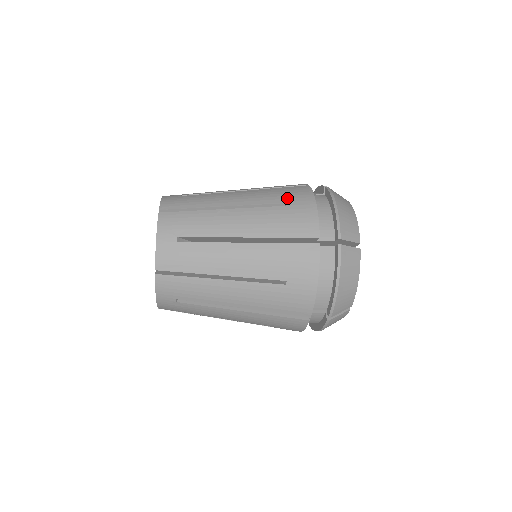
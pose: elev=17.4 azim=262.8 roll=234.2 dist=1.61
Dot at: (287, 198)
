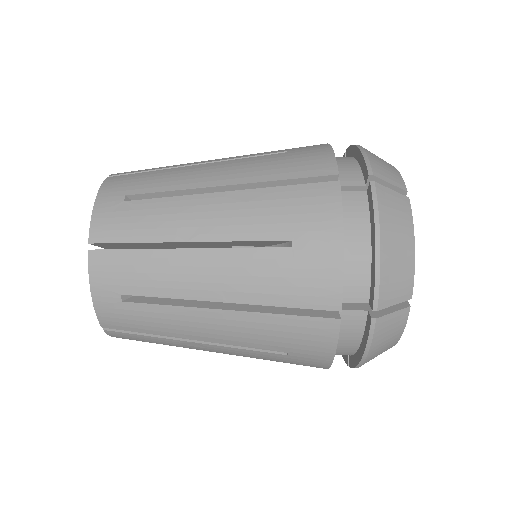
Dot at: (291, 348)
